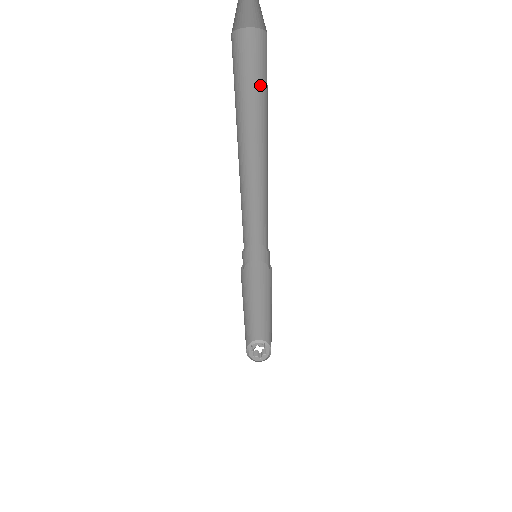
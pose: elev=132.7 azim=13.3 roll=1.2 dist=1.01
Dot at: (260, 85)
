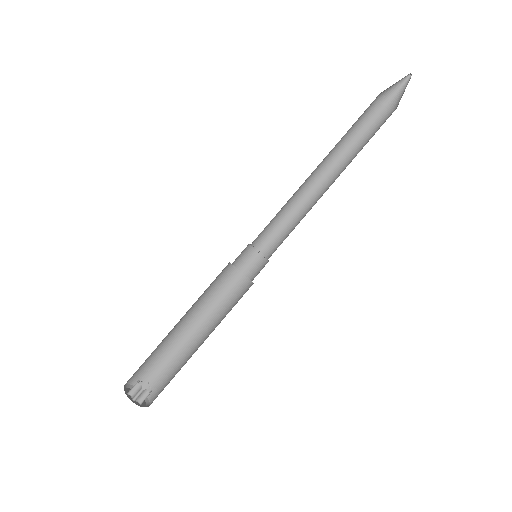
Dot at: (368, 137)
